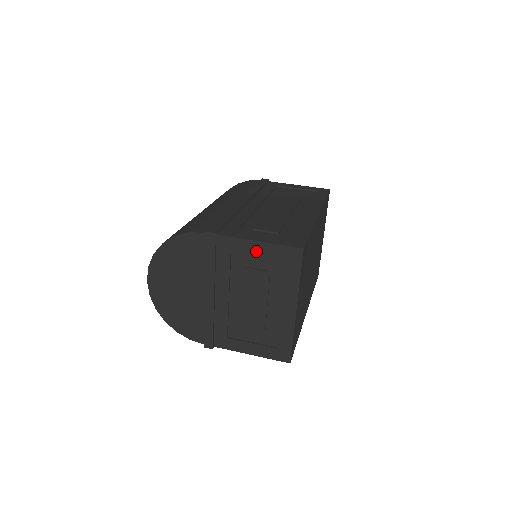
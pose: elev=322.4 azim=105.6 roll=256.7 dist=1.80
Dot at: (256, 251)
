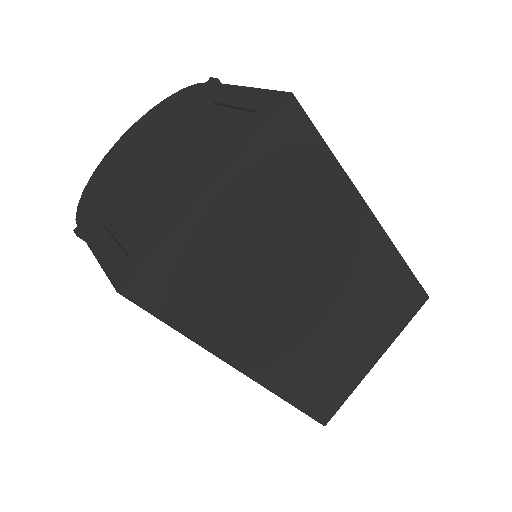
Dot at: (236, 100)
